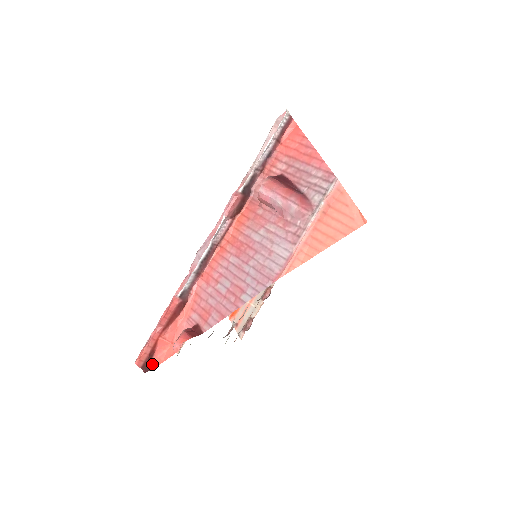
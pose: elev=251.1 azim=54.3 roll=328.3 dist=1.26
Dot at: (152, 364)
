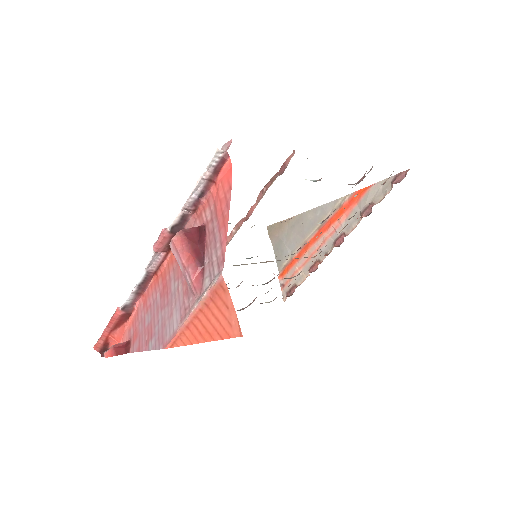
Dot at: occluded
